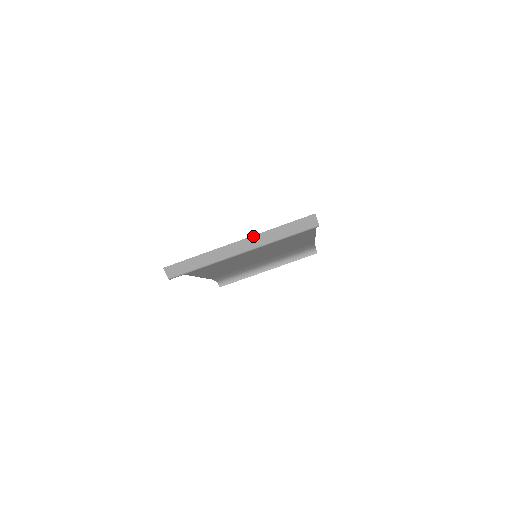
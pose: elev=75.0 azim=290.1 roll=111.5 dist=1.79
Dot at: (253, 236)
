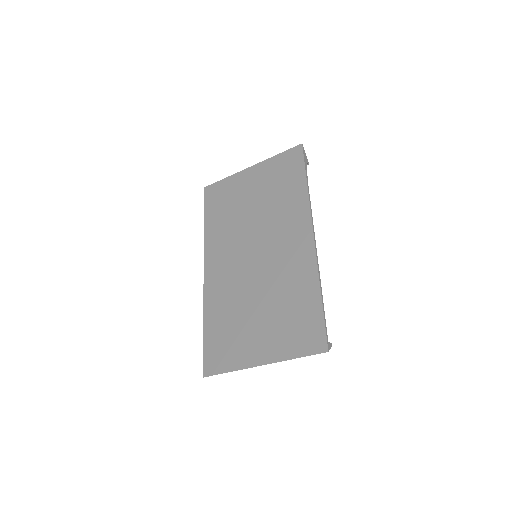
Dot at: occluded
